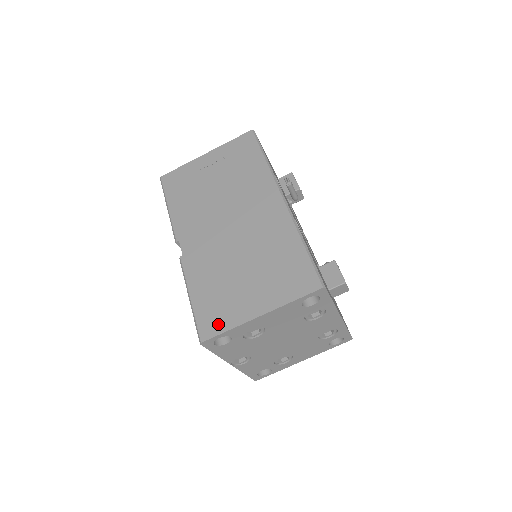
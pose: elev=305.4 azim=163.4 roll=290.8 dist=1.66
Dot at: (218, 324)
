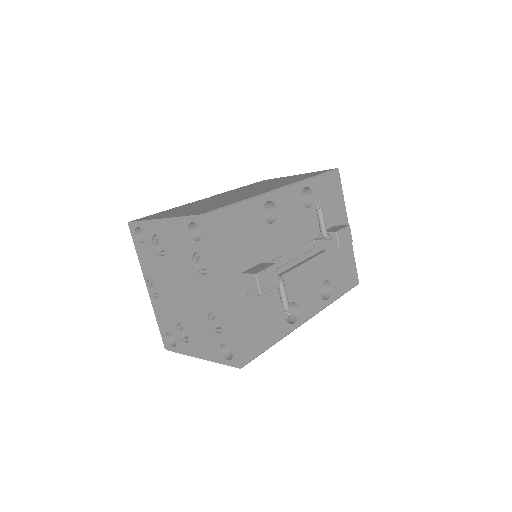
Dot at: (147, 218)
